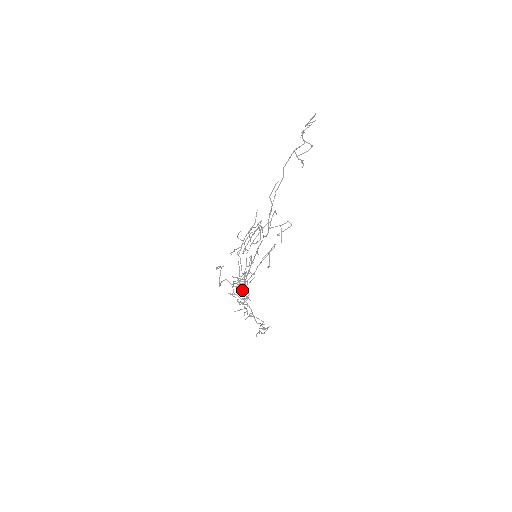
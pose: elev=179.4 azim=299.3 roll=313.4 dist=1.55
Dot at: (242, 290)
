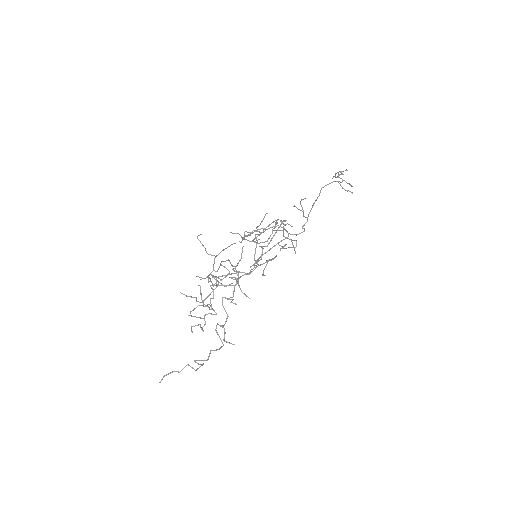
Dot at: (231, 285)
